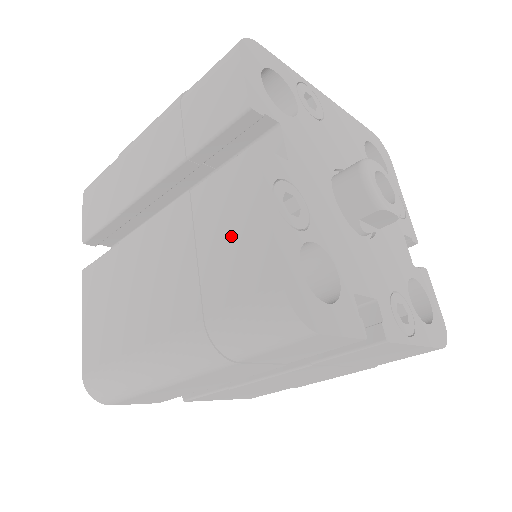
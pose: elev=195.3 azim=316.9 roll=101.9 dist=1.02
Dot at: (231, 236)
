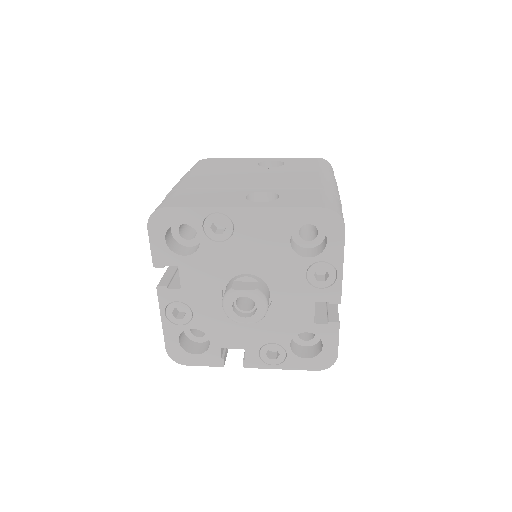
Dot at: occluded
